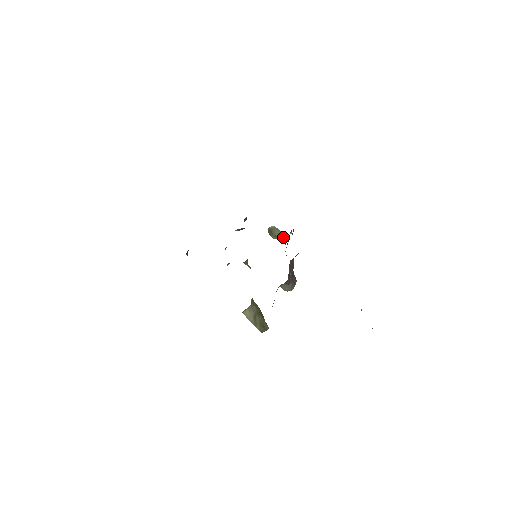
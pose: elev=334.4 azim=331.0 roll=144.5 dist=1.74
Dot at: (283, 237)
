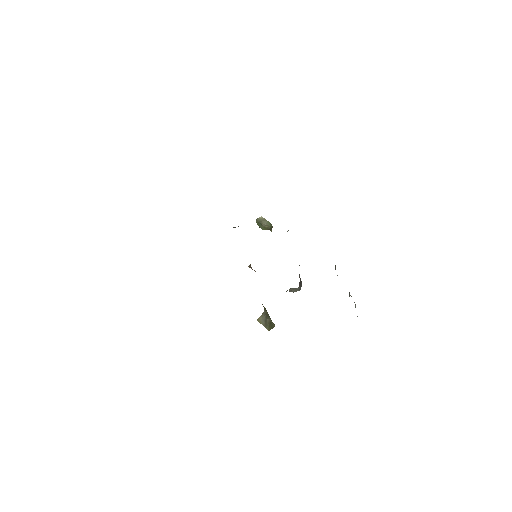
Dot at: occluded
